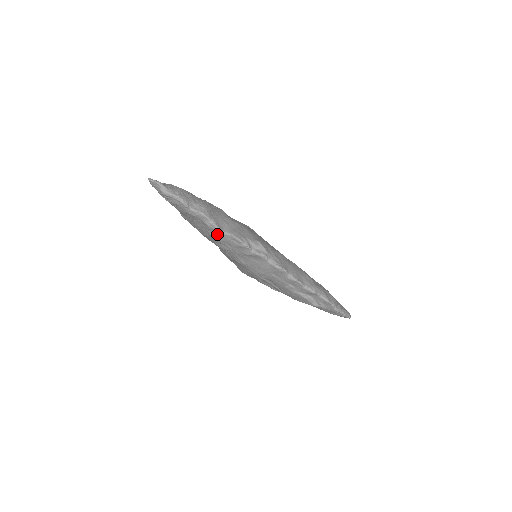
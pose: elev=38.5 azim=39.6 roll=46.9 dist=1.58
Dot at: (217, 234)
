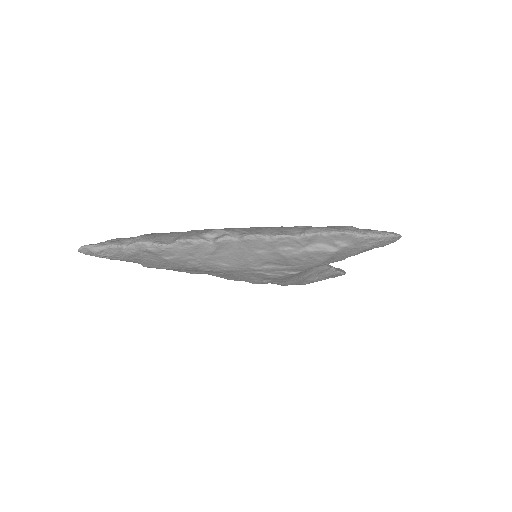
Dot at: (168, 253)
